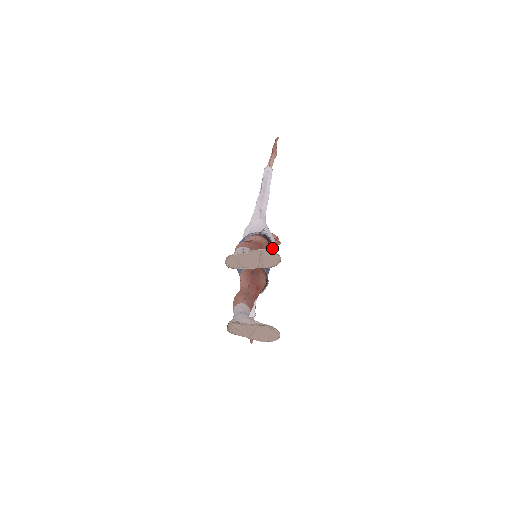
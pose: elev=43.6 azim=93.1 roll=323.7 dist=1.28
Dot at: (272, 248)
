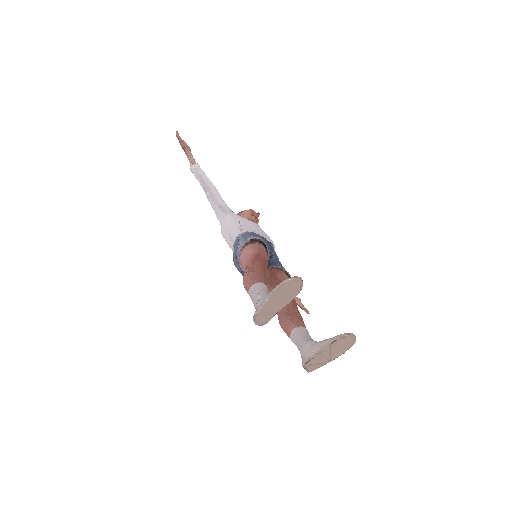
Dot at: (263, 237)
